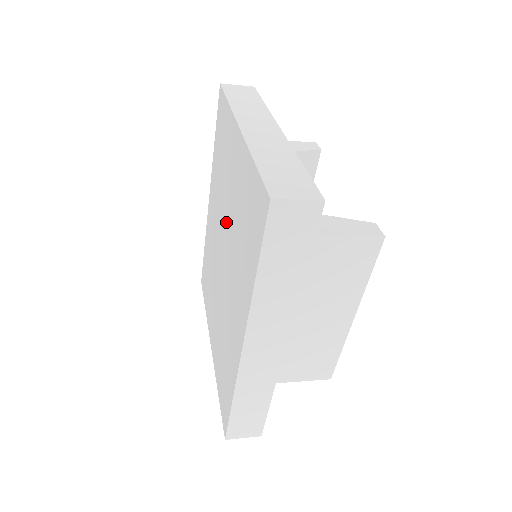
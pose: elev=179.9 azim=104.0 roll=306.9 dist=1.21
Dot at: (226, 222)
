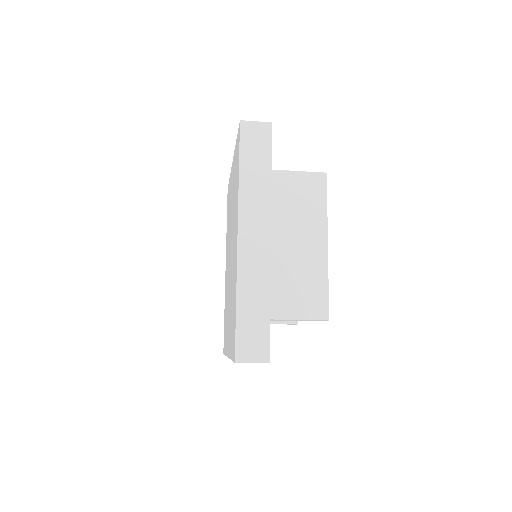
Dot at: occluded
